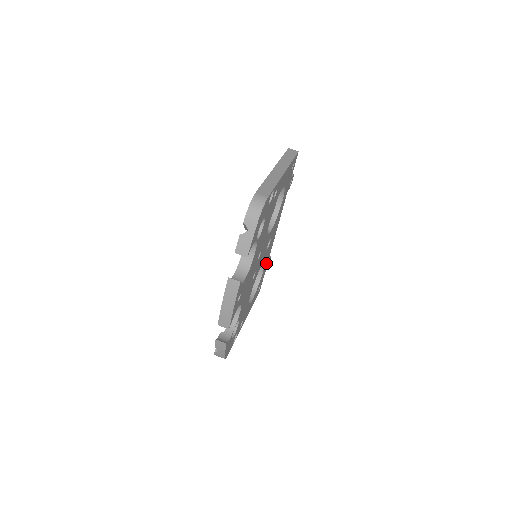
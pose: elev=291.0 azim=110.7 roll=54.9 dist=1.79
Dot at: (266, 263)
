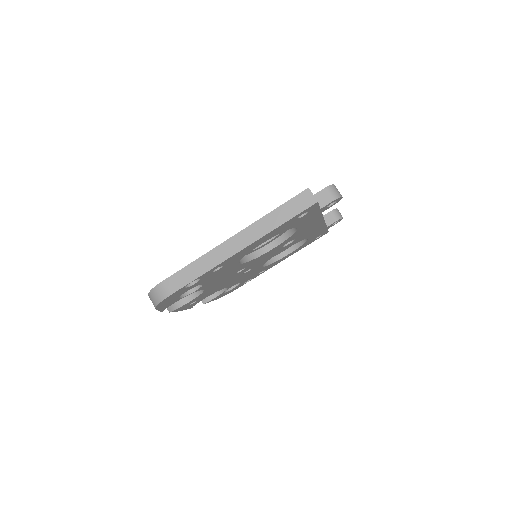
Dot at: (317, 232)
